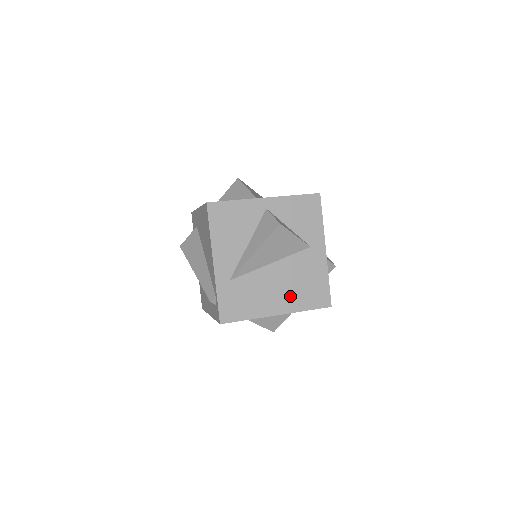
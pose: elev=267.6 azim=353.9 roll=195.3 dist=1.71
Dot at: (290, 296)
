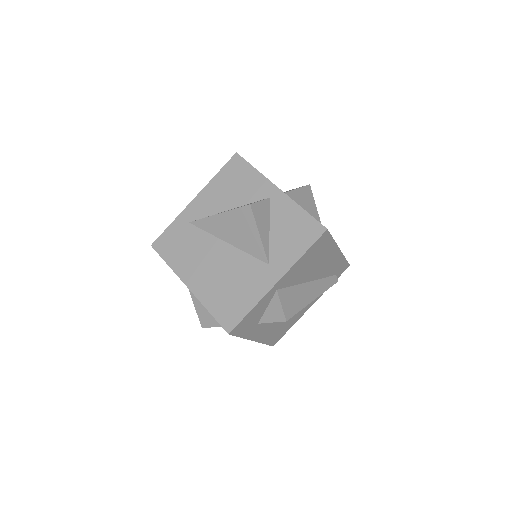
Dot at: (211, 284)
